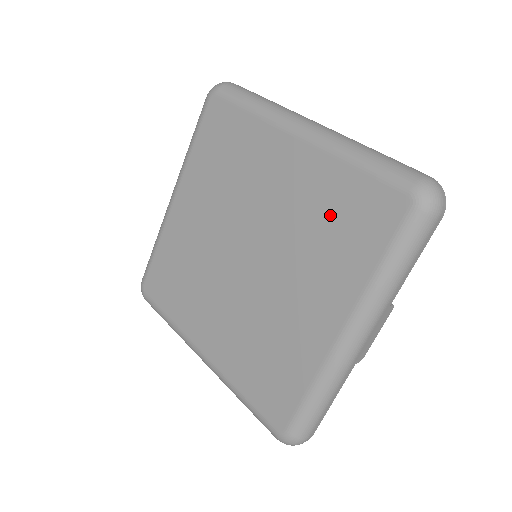
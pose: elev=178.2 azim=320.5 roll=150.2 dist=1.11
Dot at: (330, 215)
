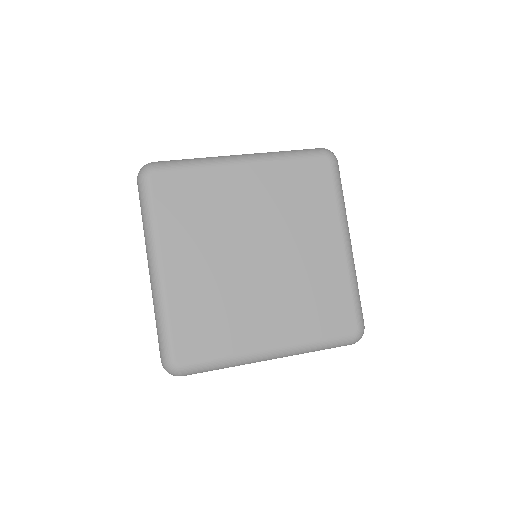
Dot at: (295, 191)
